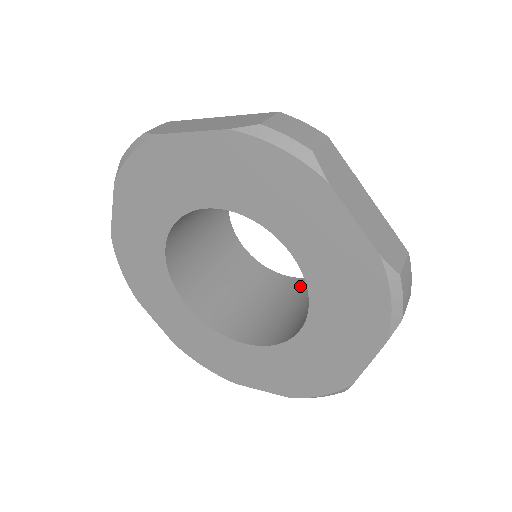
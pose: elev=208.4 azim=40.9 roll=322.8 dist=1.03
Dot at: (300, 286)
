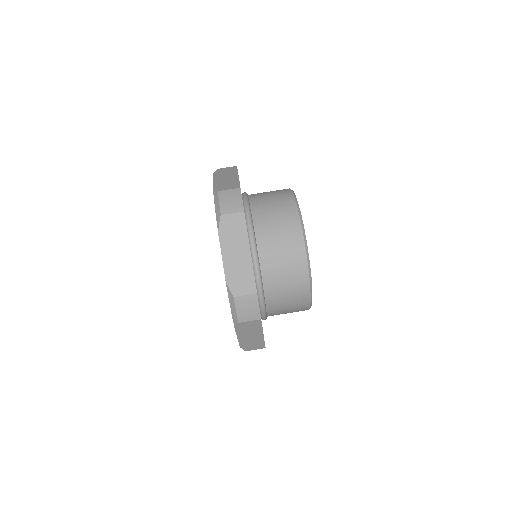
Dot at: occluded
